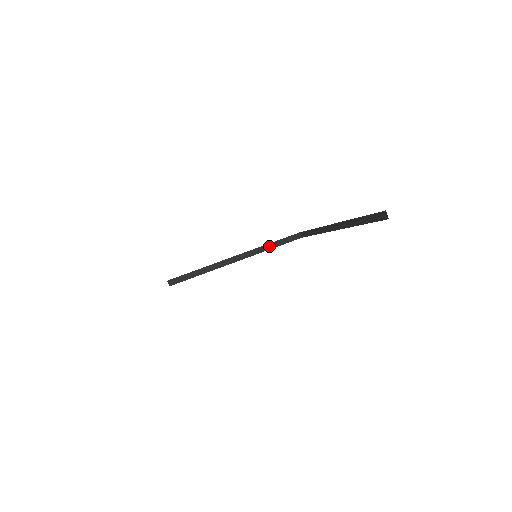
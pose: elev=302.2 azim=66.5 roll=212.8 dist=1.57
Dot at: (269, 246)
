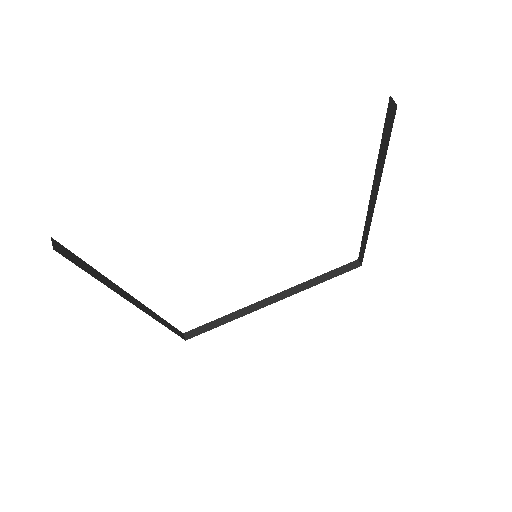
Dot at: (315, 281)
